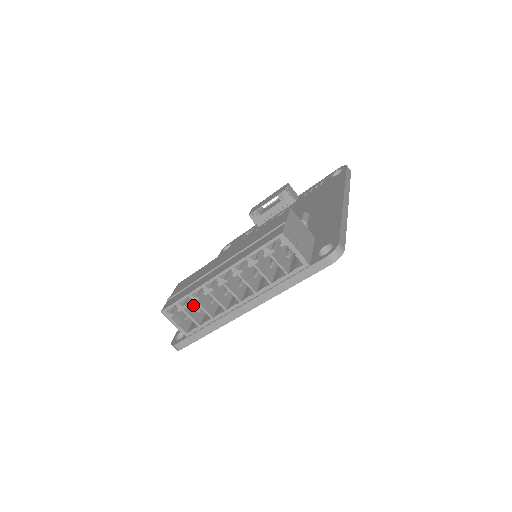
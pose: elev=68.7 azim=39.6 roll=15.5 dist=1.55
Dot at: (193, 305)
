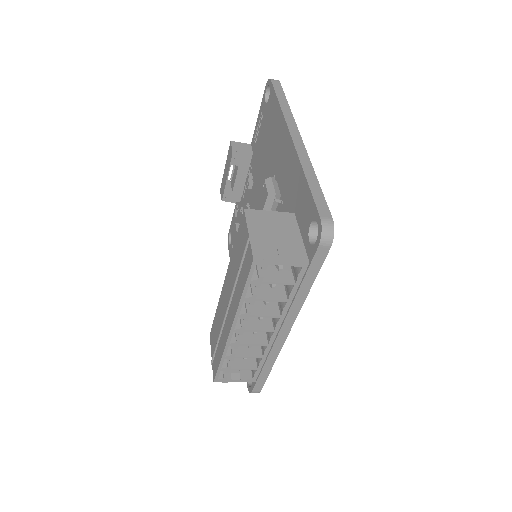
Dot at: occluded
